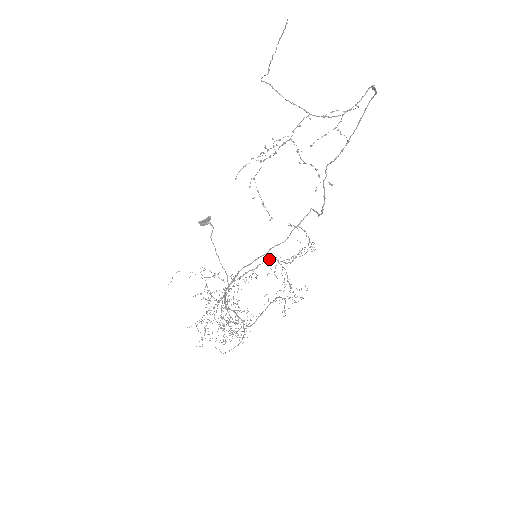
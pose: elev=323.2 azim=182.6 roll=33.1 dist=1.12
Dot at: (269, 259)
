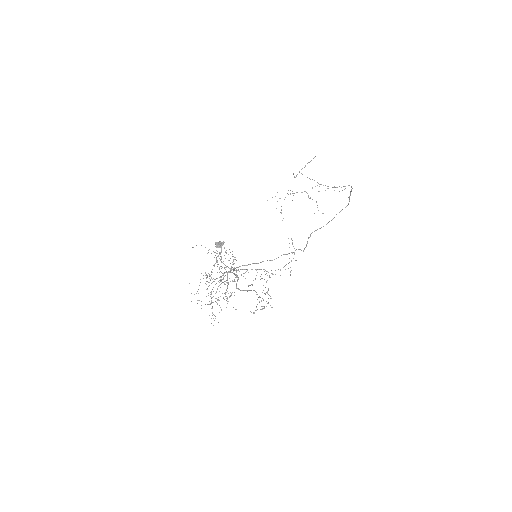
Dot at: (259, 269)
